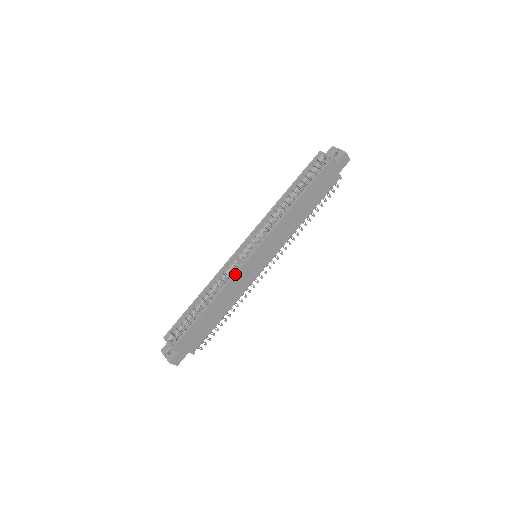
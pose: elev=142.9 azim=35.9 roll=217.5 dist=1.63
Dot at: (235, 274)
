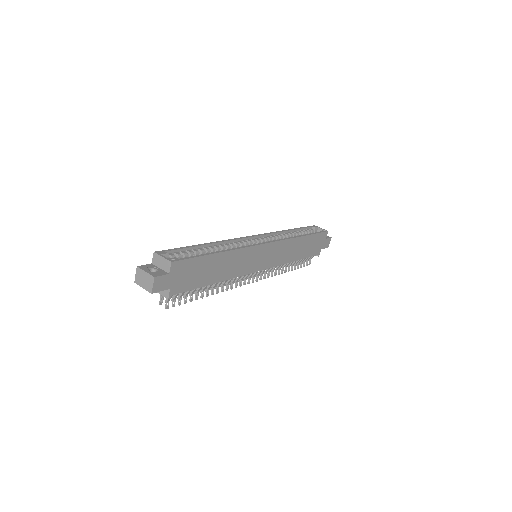
Dot at: (251, 246)
